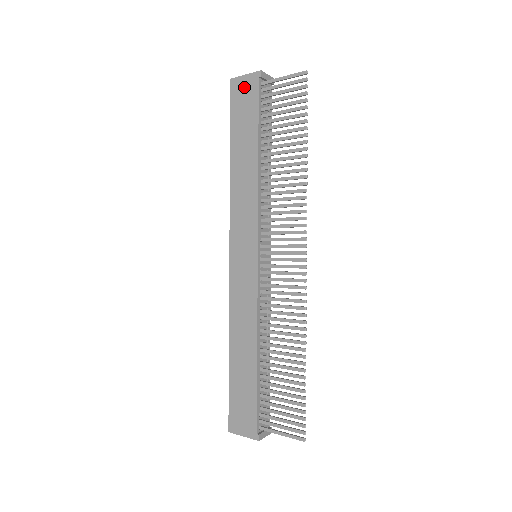
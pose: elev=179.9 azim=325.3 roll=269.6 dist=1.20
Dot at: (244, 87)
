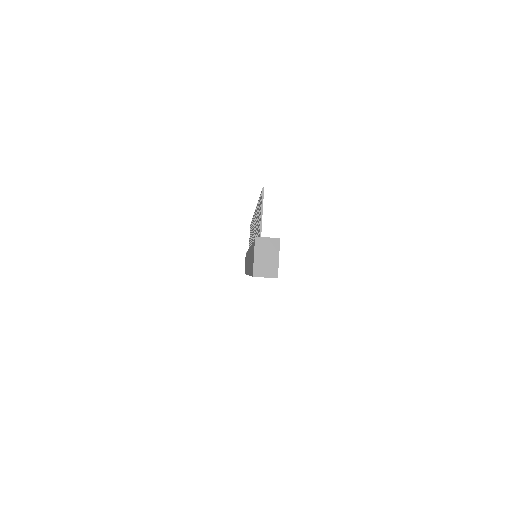
Dot at: occluded
